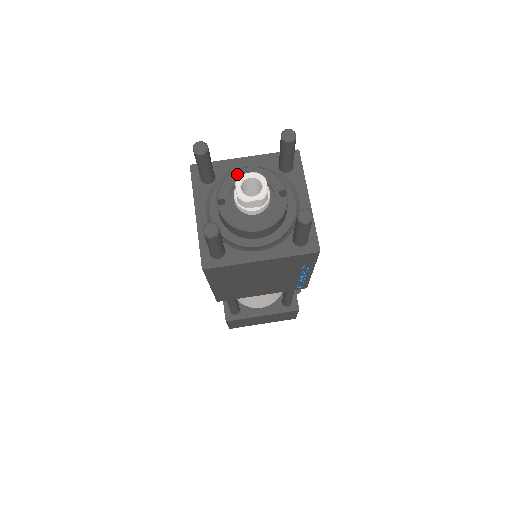
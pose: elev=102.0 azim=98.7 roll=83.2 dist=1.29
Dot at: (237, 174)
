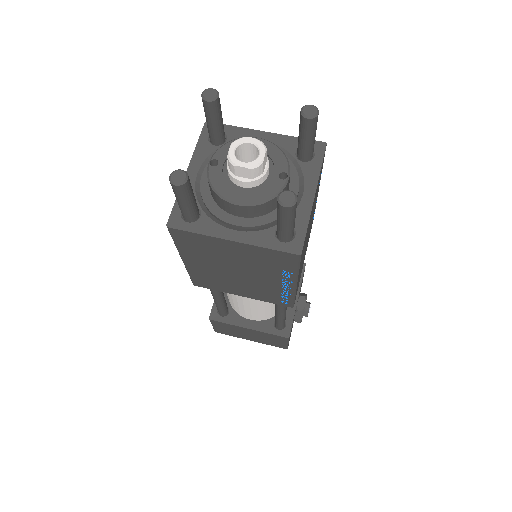
Dot at: occluded
